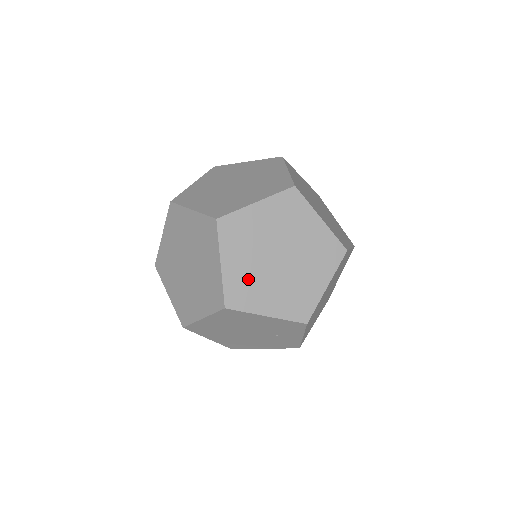
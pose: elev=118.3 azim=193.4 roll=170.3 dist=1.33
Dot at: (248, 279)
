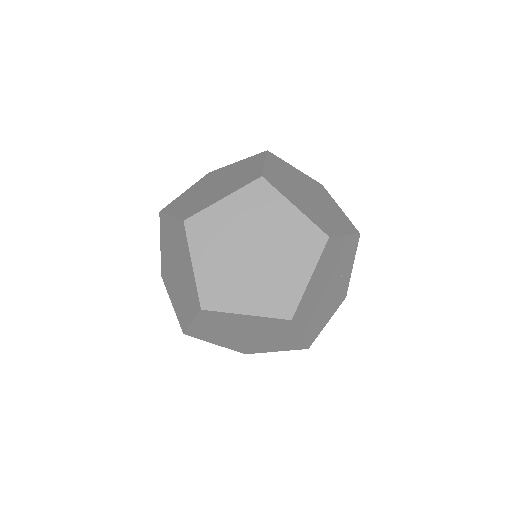
Dot at: (315, 213)
